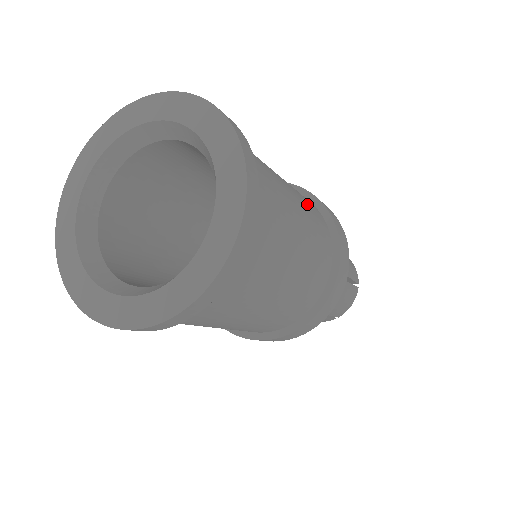
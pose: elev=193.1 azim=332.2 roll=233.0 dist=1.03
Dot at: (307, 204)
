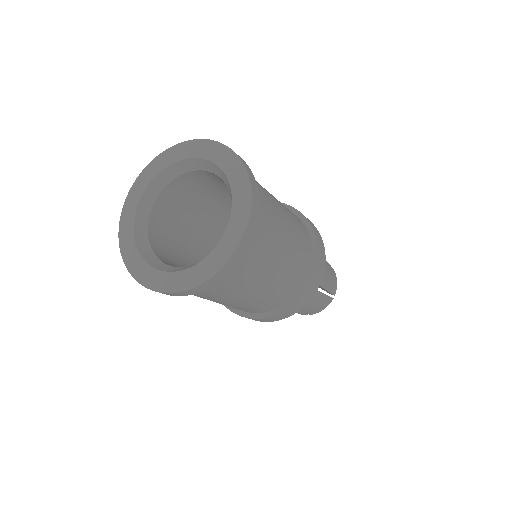
Dot at: (300, 236)
